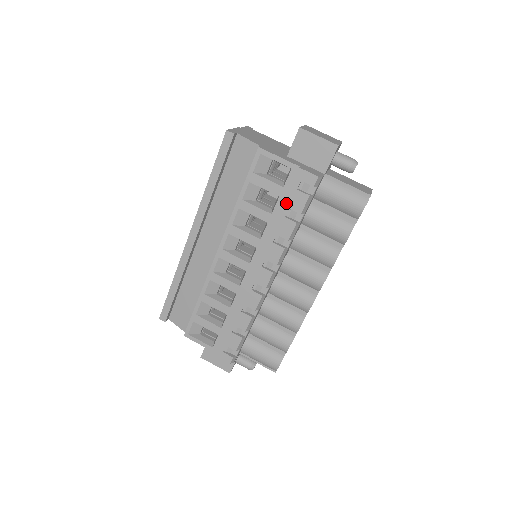
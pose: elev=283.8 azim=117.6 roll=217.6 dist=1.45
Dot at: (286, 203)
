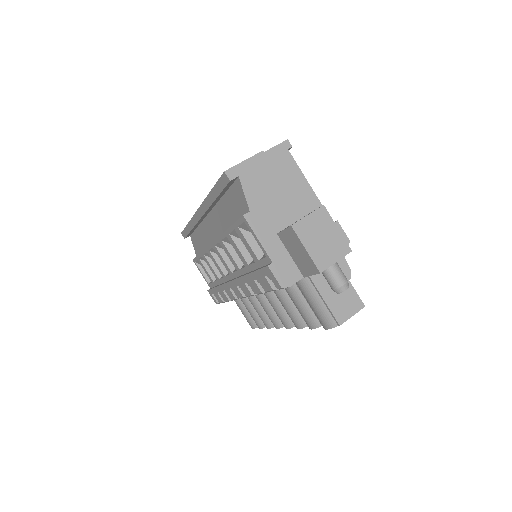
Dot at: (256, 274)
